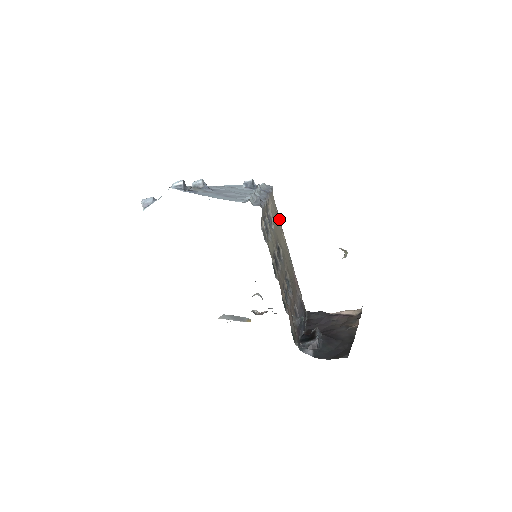
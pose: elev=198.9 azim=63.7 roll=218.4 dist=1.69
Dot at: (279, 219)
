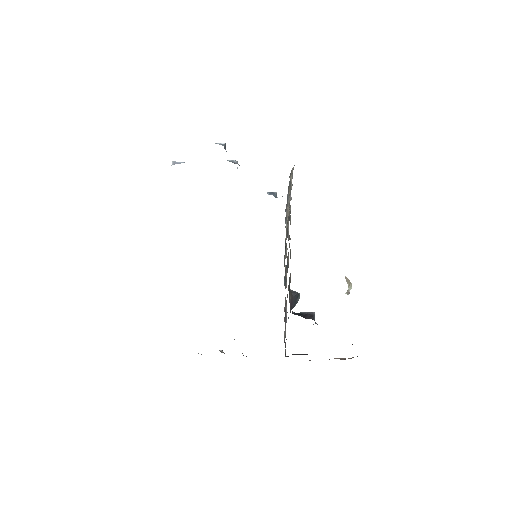
Dot at: occluded
